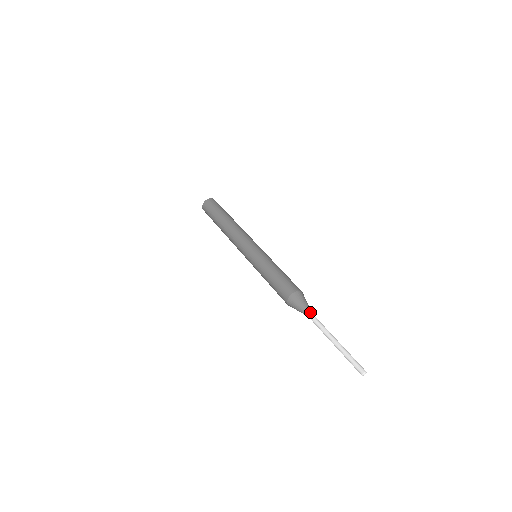
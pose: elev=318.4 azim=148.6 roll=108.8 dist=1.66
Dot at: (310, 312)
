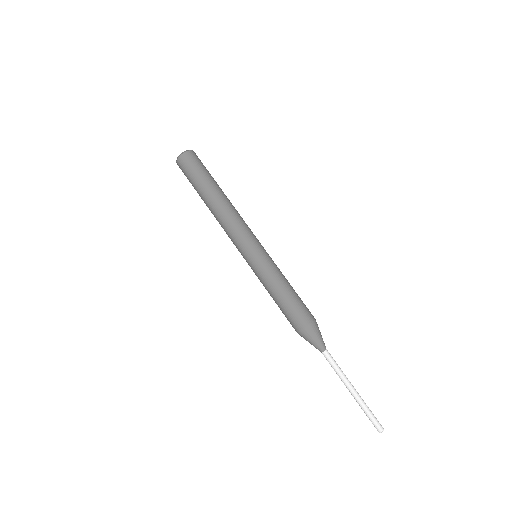
Dot at: (325, 350)
